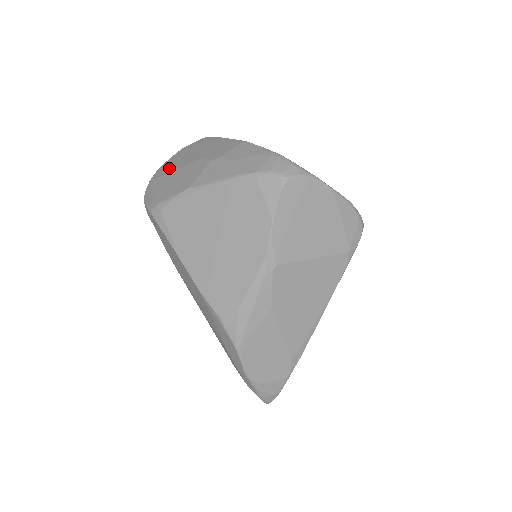
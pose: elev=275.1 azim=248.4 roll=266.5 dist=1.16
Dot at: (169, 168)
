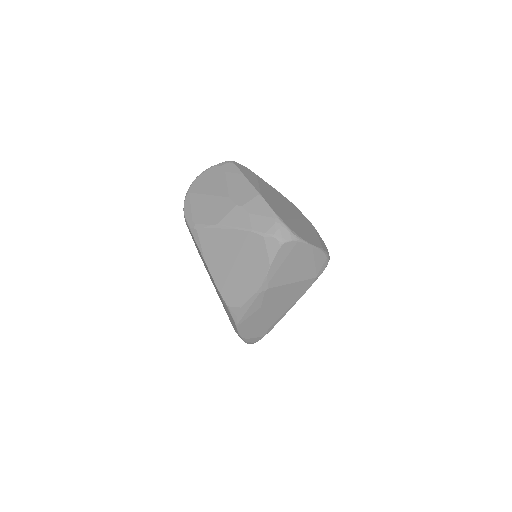
Dot at: (203, 188)
